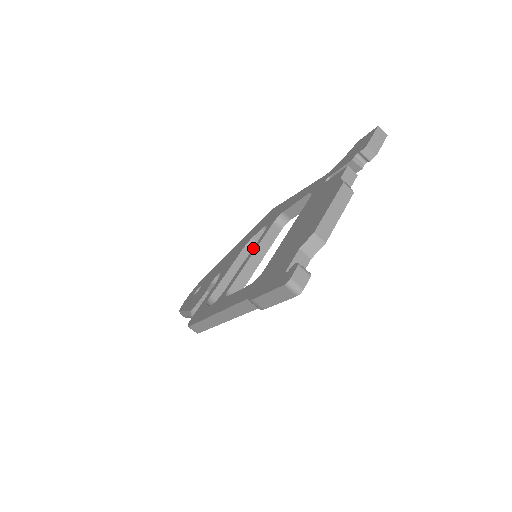
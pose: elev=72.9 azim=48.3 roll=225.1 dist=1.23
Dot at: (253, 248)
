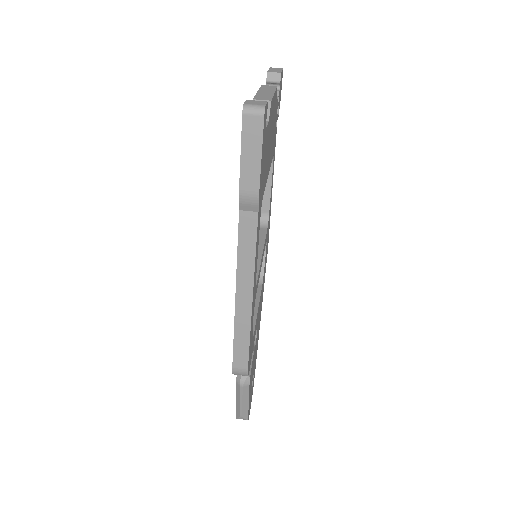
Dot at: occluded
